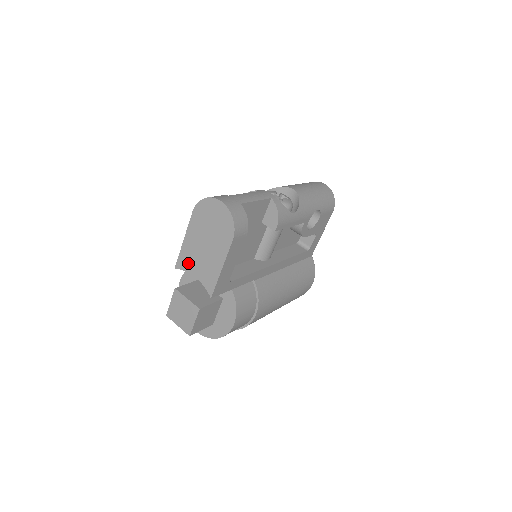
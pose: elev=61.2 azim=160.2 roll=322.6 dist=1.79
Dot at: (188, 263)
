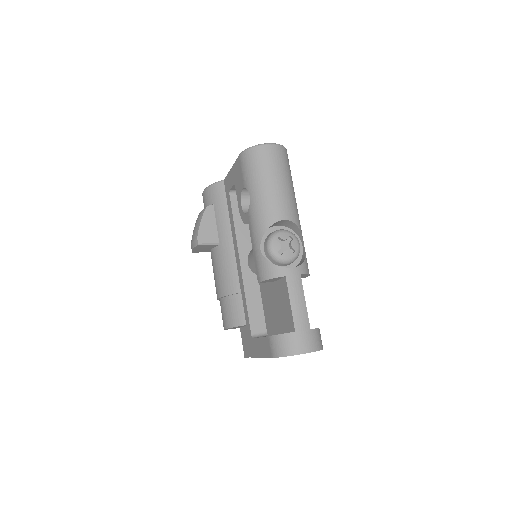
Dot at: occluded
